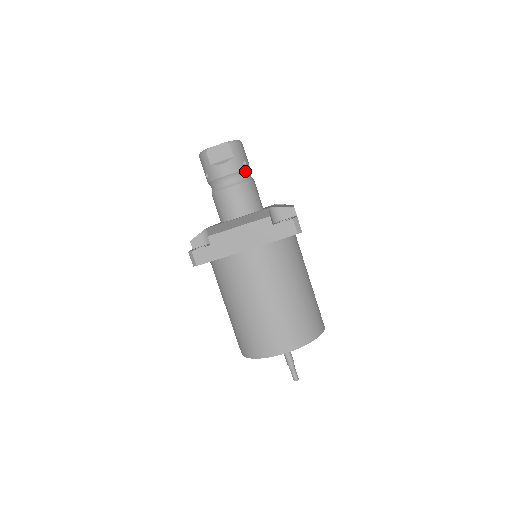
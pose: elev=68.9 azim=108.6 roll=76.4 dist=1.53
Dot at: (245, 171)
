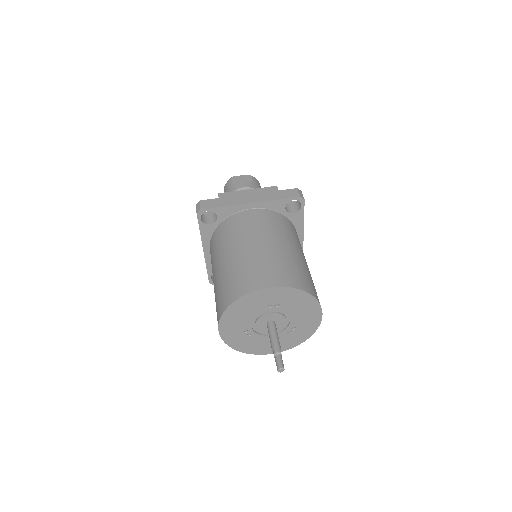
Dot at: occluded
